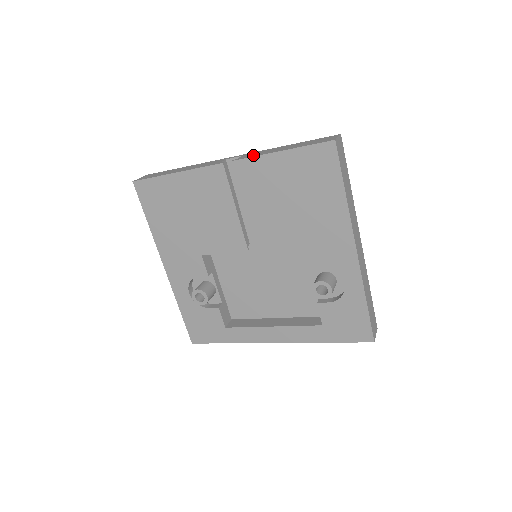
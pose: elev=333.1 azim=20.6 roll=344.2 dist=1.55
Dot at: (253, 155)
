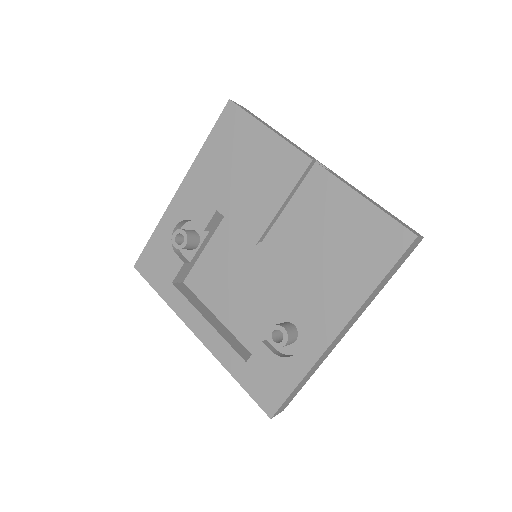
Dot at: occluded
